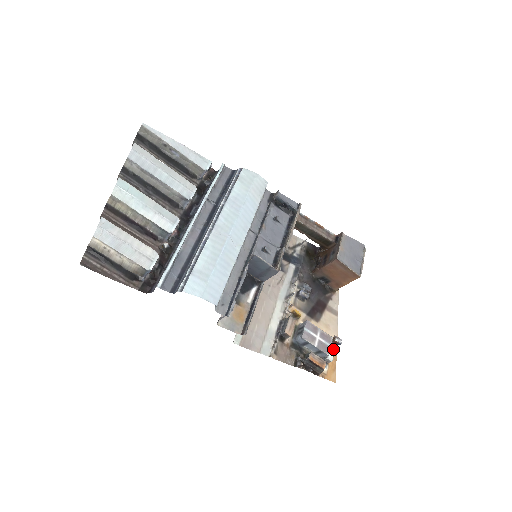
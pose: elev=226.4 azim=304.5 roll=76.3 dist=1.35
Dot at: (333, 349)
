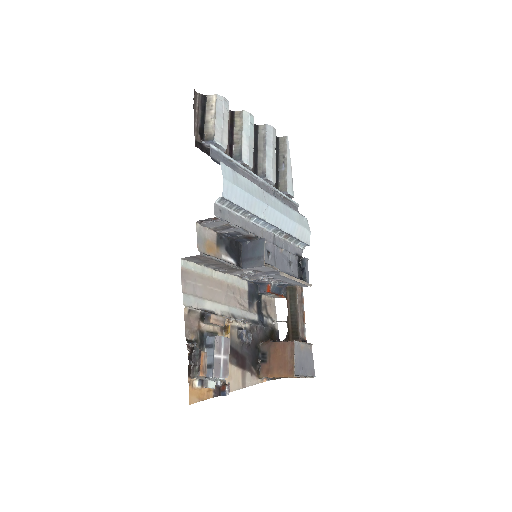
Dot at: (216, 390)
